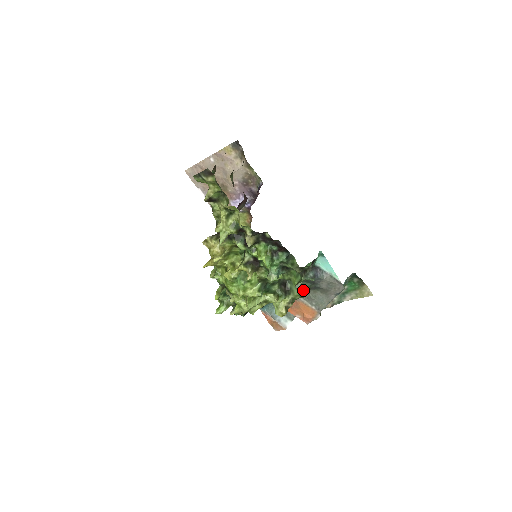
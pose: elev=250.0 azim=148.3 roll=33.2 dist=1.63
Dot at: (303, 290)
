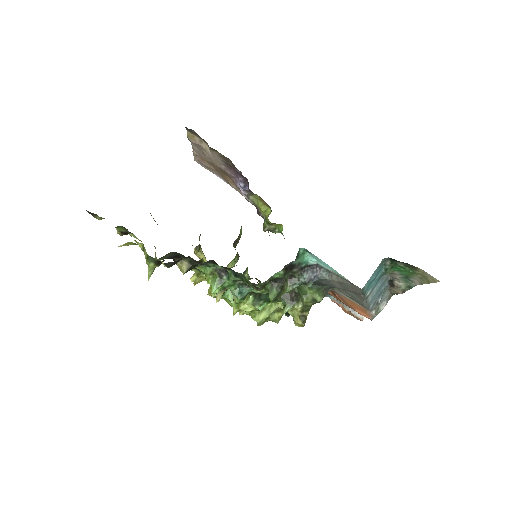
Dot at: (313, 294)
